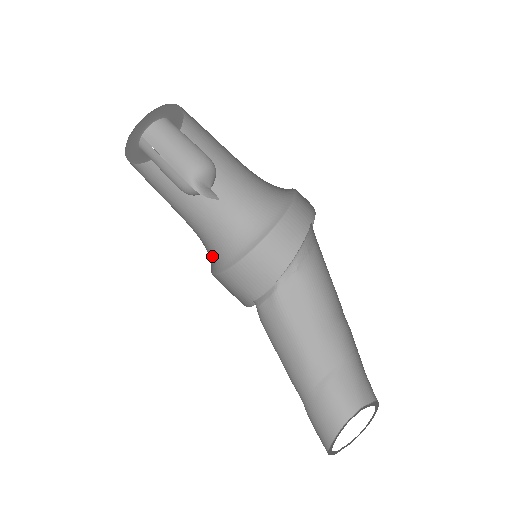
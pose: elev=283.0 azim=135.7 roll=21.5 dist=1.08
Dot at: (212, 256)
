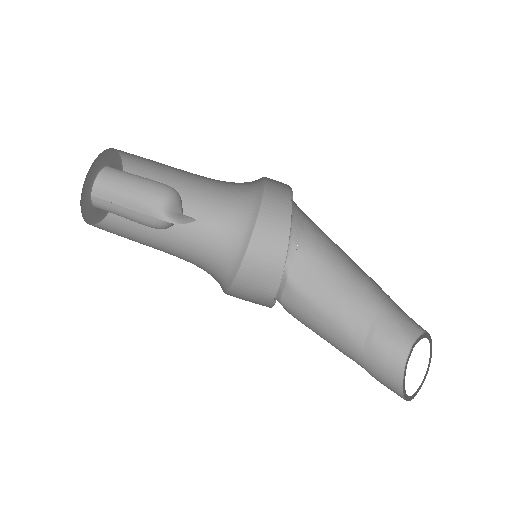
Dot at: (215, 276)
